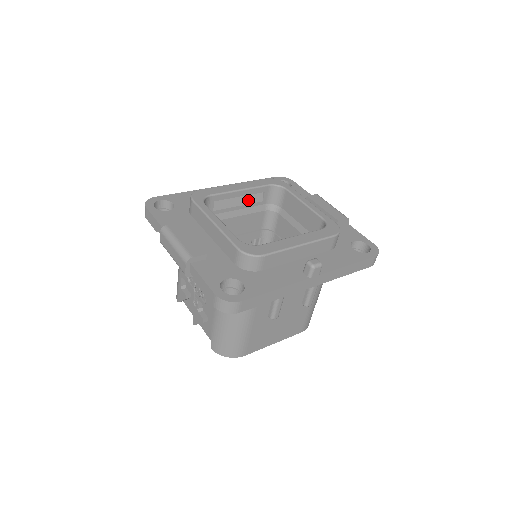
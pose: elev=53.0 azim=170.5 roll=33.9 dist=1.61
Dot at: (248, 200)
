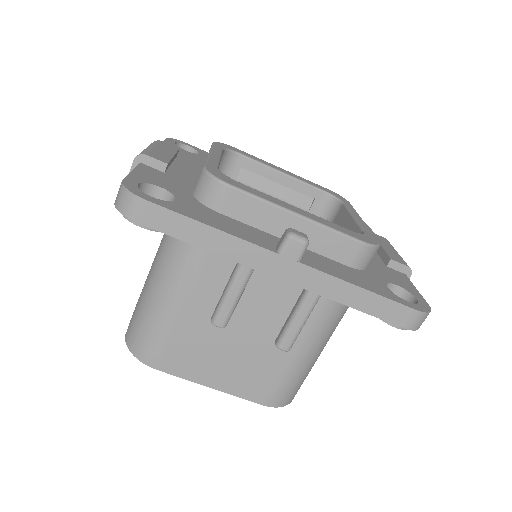
Dot at: (289, 196)
